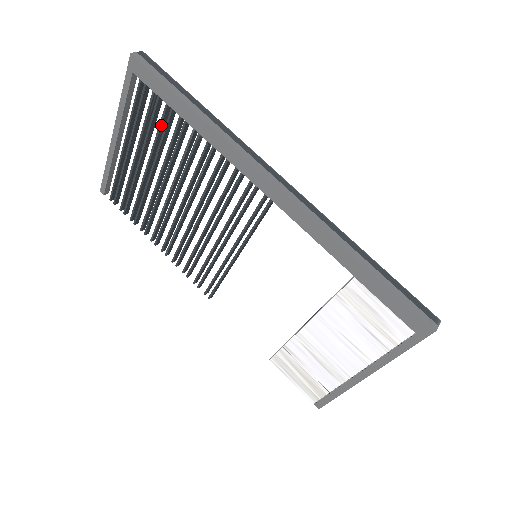
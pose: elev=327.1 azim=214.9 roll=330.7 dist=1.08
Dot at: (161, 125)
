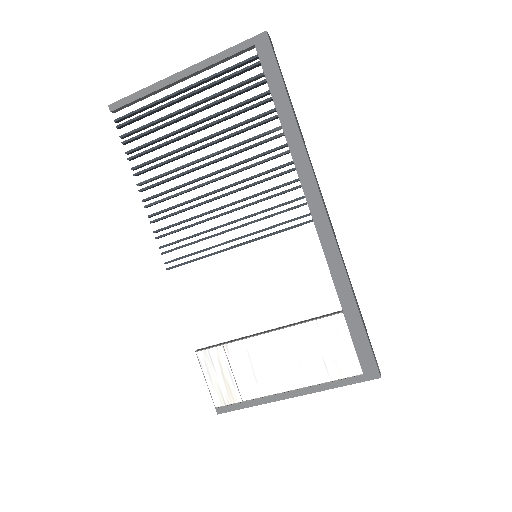
Dot at: (247, 102)
